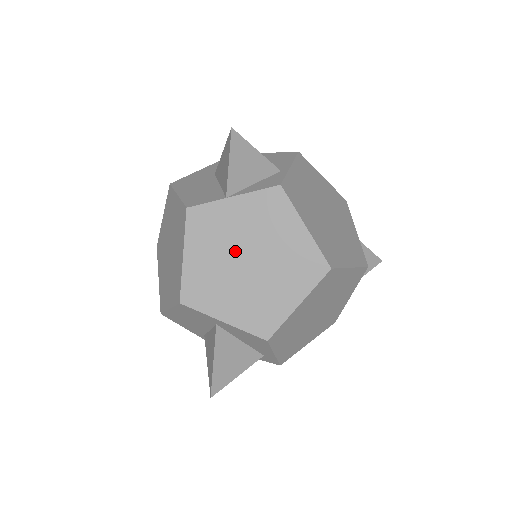
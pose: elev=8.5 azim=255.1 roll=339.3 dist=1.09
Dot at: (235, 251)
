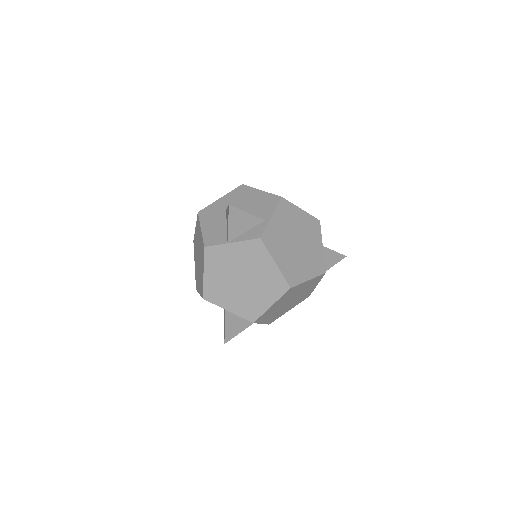
Dot at: (234, 274)
